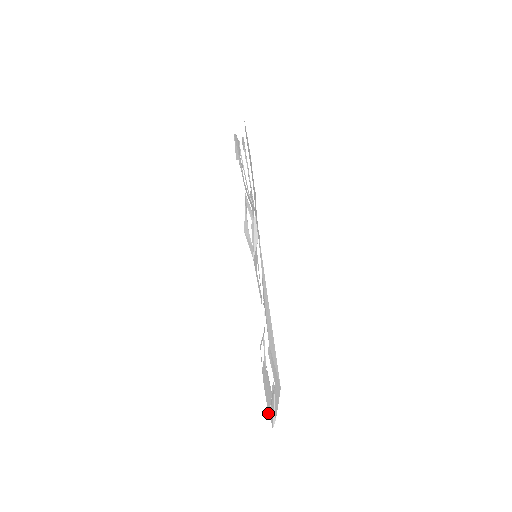
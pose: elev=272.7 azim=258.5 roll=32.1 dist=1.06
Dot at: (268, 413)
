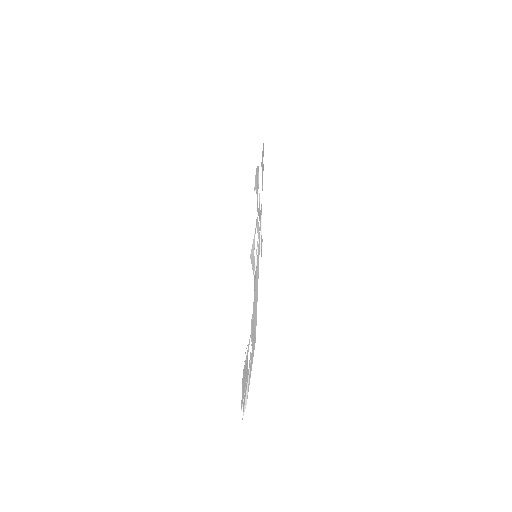
Dot at: (241, 408)
